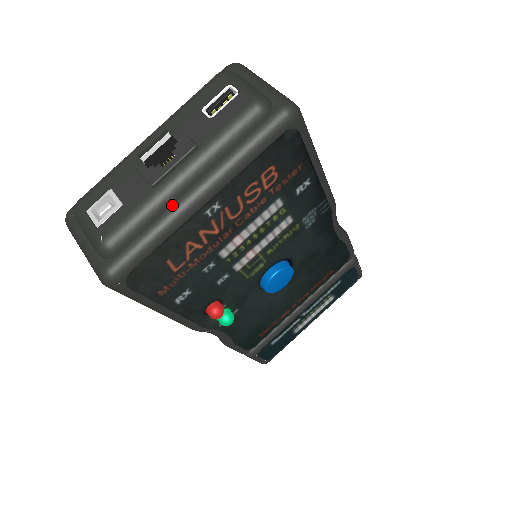
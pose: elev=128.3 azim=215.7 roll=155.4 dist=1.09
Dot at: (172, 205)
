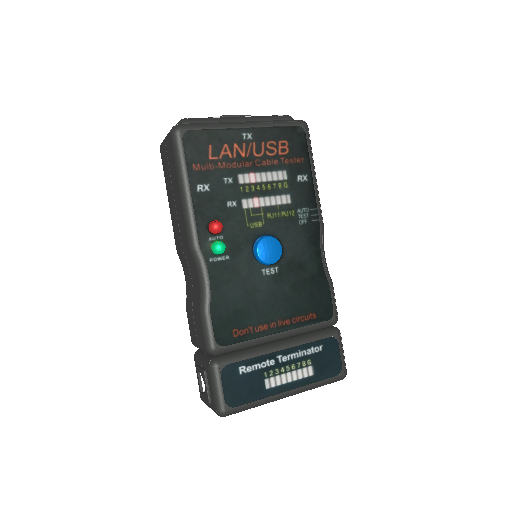
Dot at: (228, 122)
